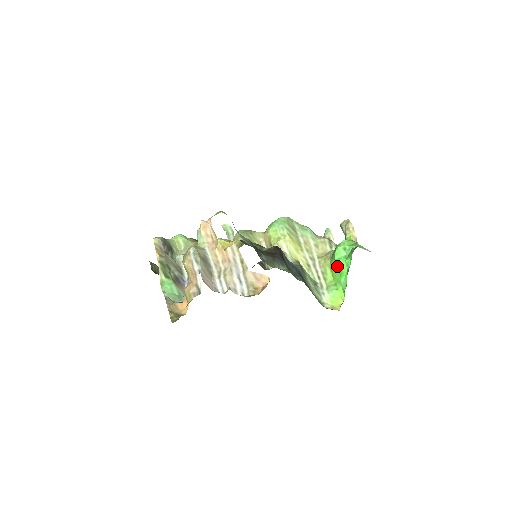
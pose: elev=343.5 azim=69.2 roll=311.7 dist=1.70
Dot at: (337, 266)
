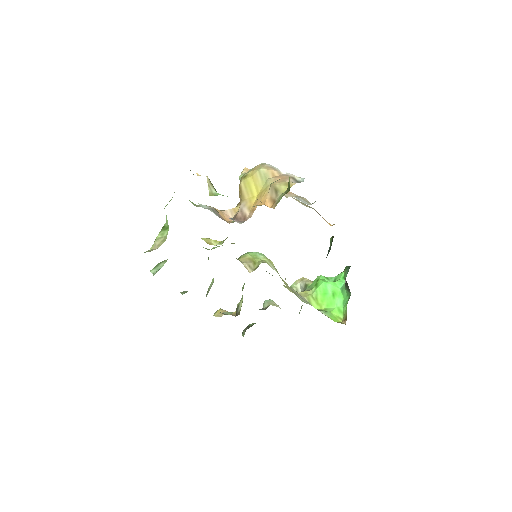
Dot at: (327, 288)
